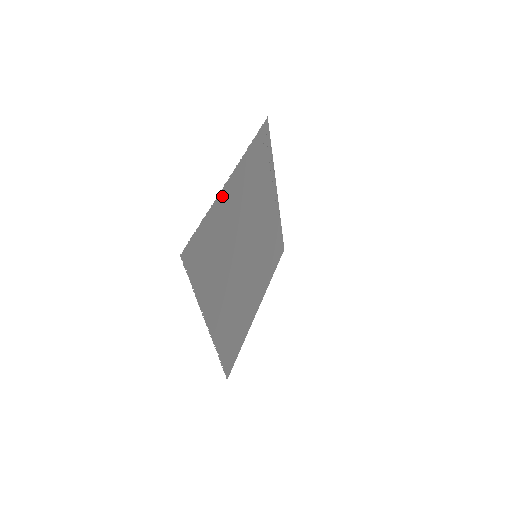
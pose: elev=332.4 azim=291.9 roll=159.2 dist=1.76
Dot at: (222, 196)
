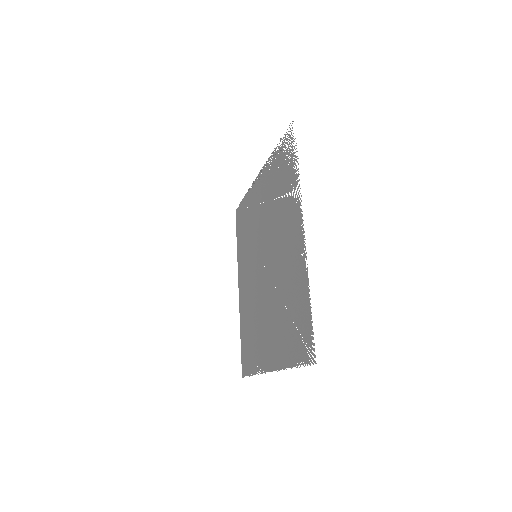
Dot at: (303, 259)
